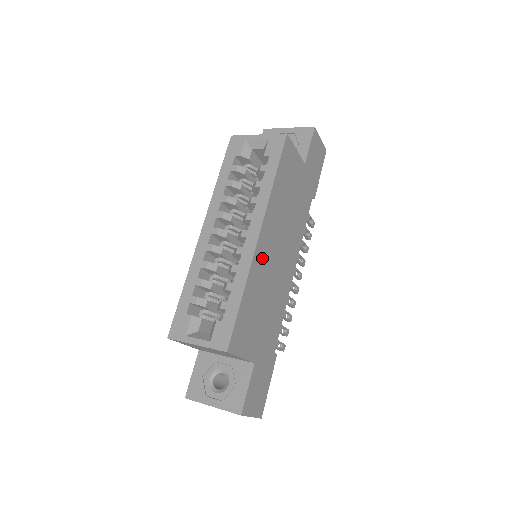
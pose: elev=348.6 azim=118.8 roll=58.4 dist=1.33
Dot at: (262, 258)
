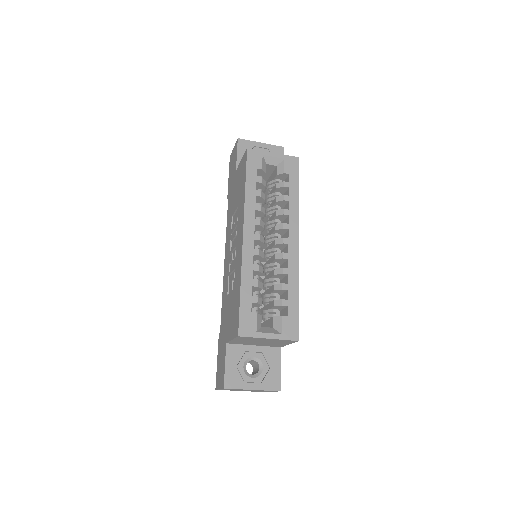
Dot at: occluded
